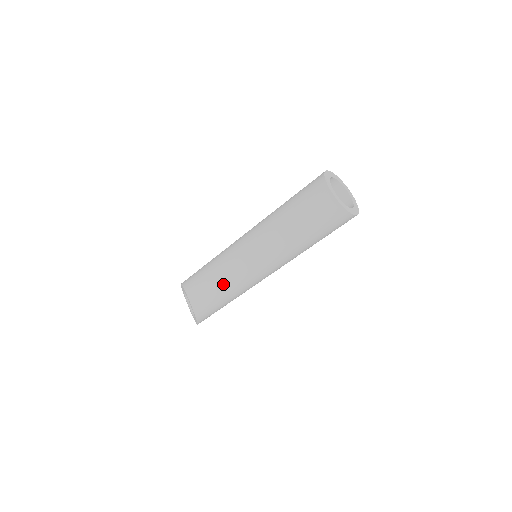
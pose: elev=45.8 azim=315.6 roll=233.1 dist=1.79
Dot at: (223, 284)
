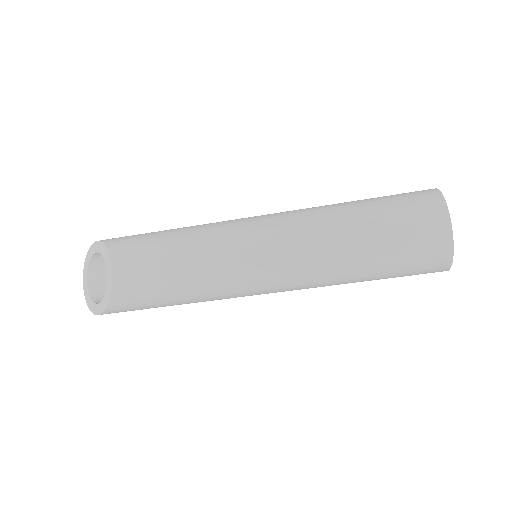
Dot at: (191, 278)
